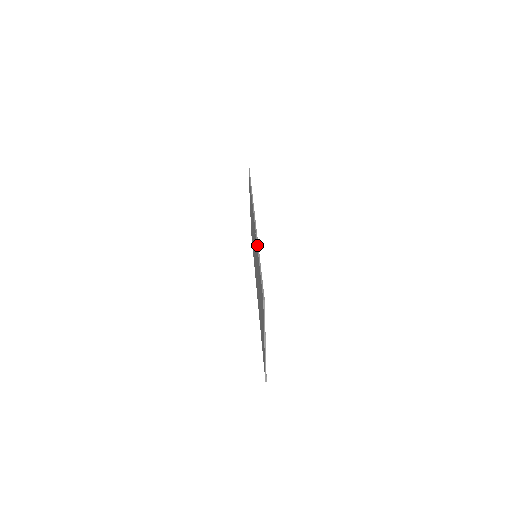
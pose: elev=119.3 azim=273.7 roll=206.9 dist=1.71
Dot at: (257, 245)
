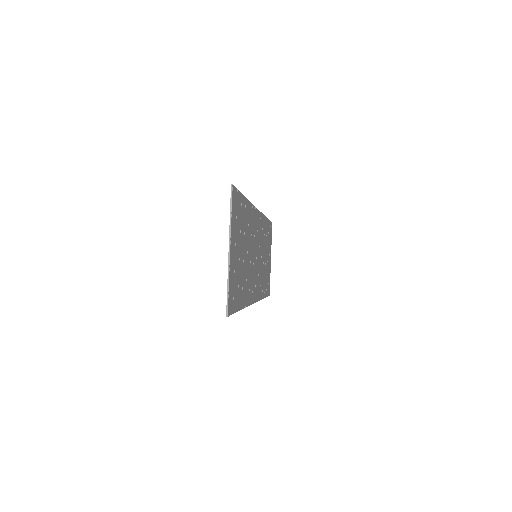
Dot at: (249, 201)
